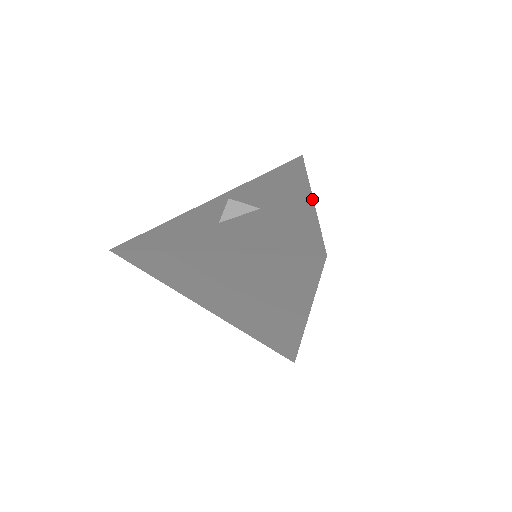
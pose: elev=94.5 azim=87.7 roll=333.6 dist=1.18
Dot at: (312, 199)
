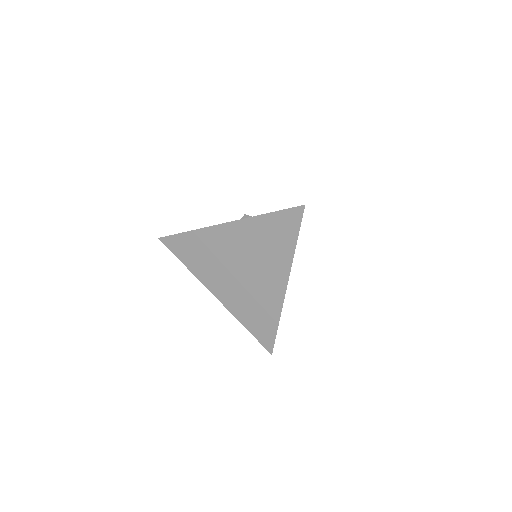
Dot at: occluded
